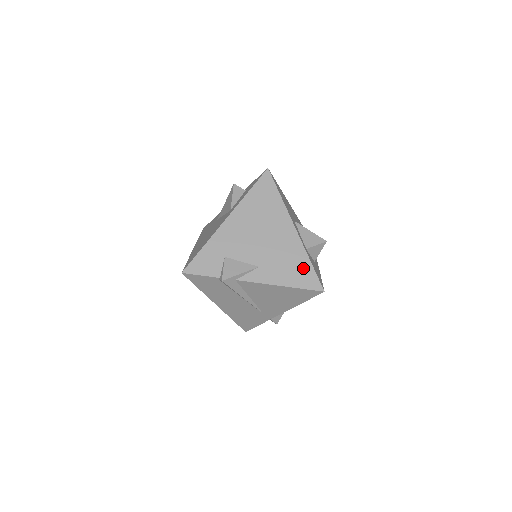
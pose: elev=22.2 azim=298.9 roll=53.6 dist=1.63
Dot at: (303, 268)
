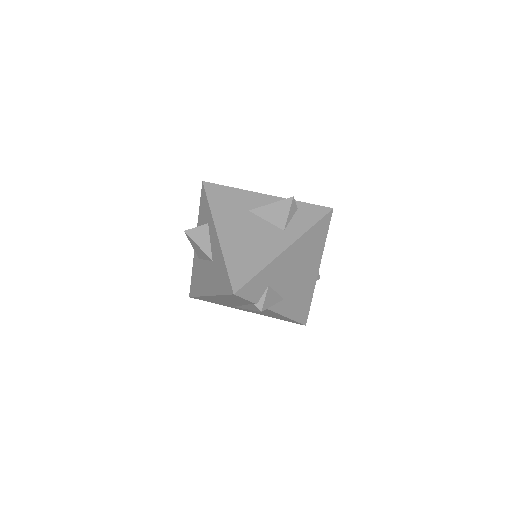
Dot at: (306, 305)
